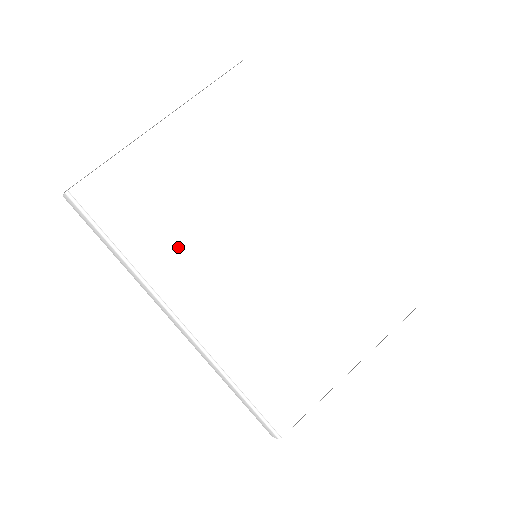
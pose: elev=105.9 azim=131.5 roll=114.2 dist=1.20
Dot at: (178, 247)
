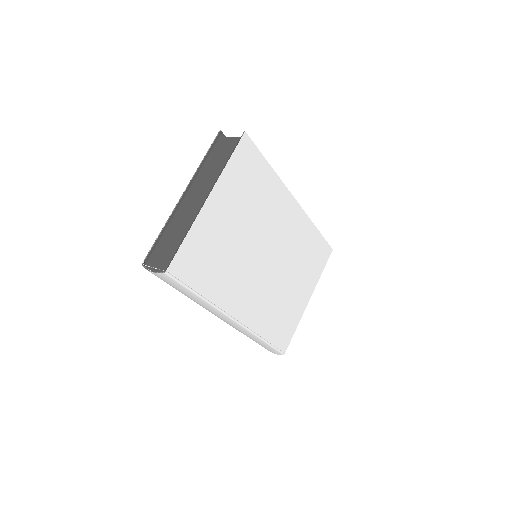
Dot at: (228, 276)
